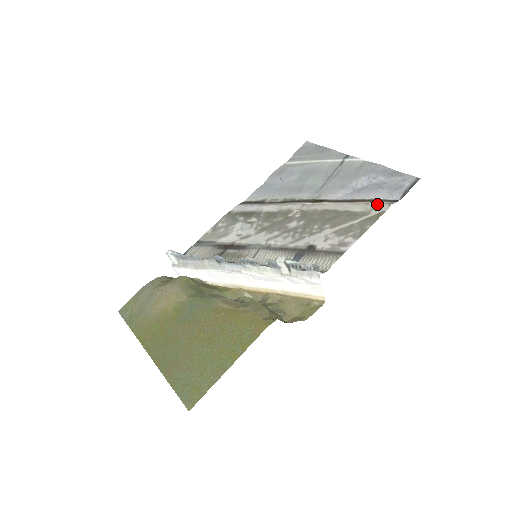
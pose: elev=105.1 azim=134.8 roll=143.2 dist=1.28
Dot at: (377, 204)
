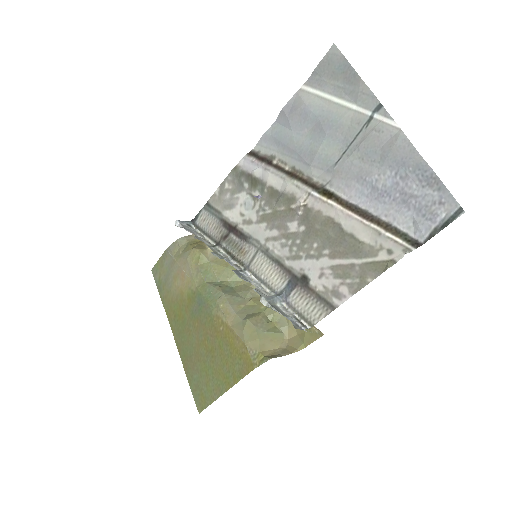
Dot at: (390, 241)
